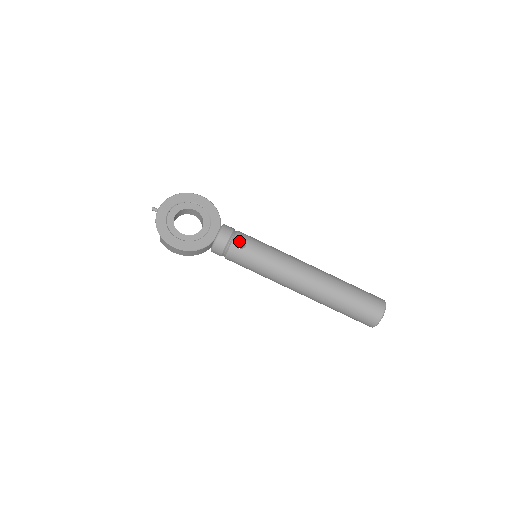
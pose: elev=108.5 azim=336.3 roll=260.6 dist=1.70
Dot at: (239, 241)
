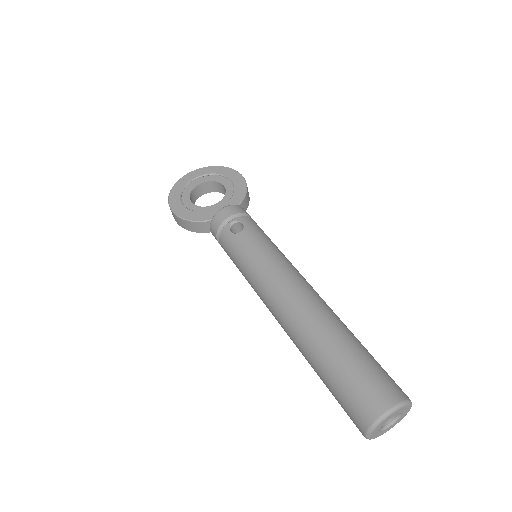
Dot at: occluded
